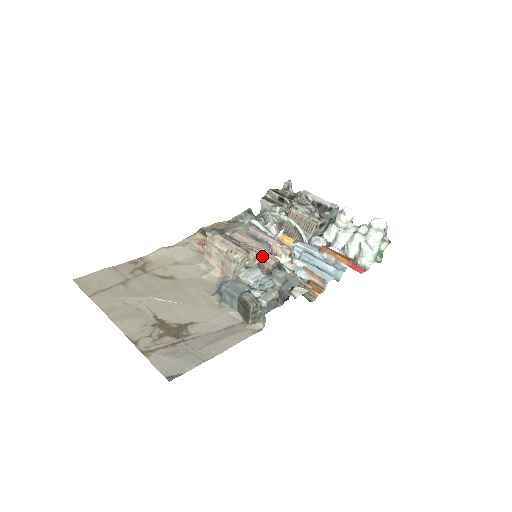
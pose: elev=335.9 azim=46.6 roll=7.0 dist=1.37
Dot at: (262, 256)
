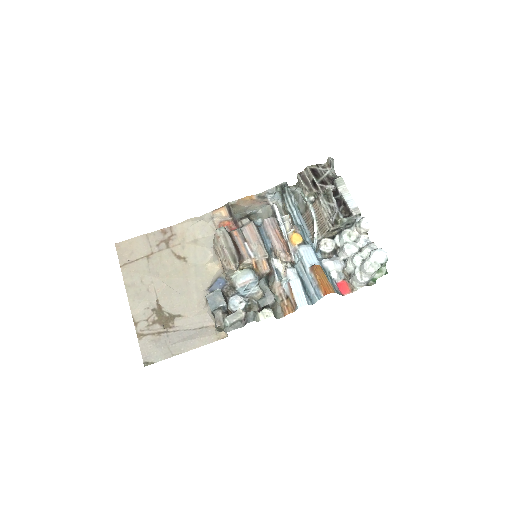
Dot at: (256, 263)
